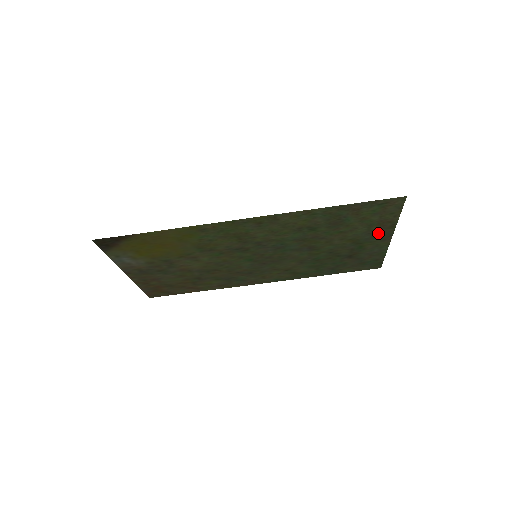
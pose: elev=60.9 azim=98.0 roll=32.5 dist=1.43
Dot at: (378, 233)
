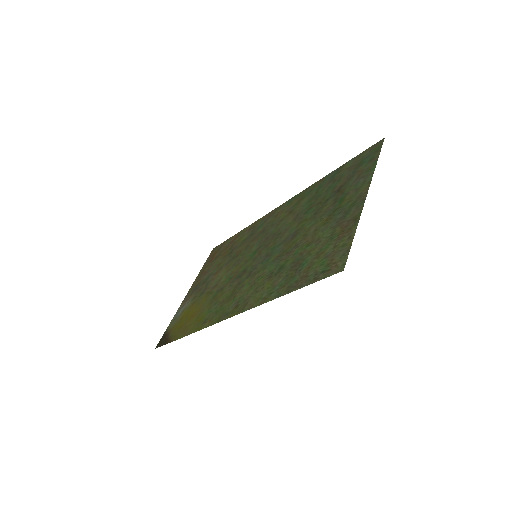
Dot at: (347, 215)
